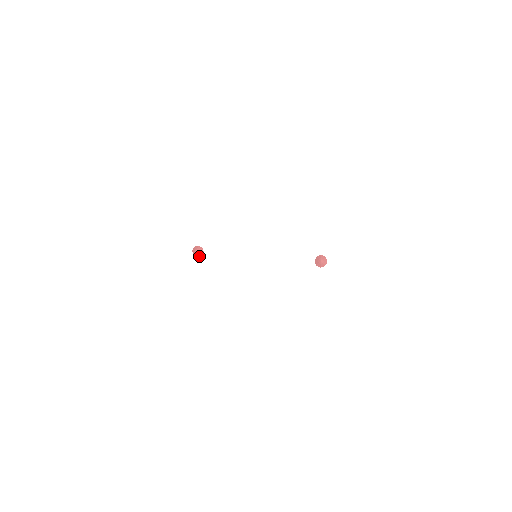
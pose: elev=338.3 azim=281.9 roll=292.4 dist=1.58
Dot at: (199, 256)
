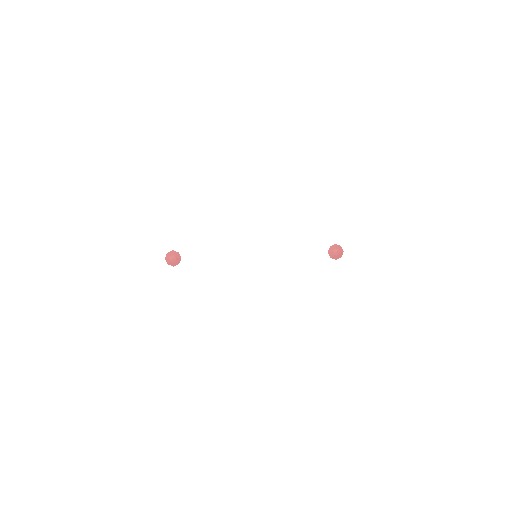
Dot at: (176, 264)
